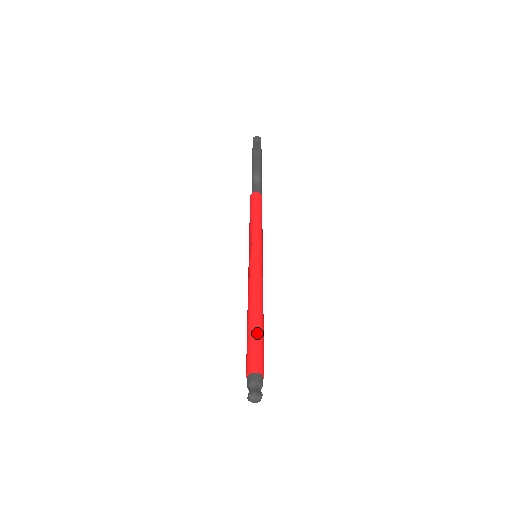
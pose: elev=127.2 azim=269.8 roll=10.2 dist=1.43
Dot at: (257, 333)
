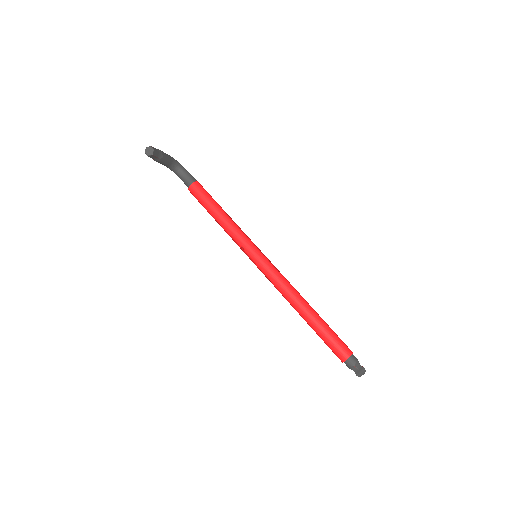
Dot at: (322, 329)
